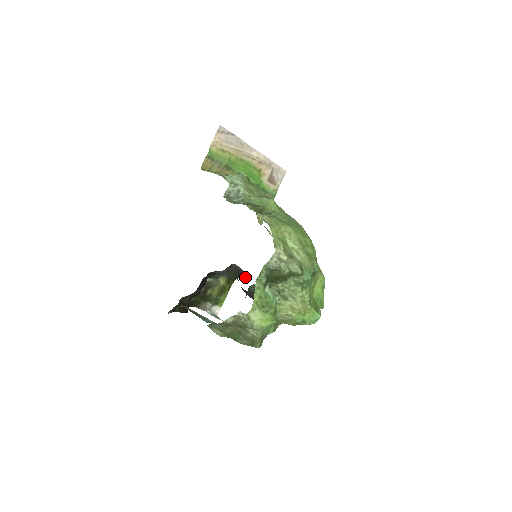
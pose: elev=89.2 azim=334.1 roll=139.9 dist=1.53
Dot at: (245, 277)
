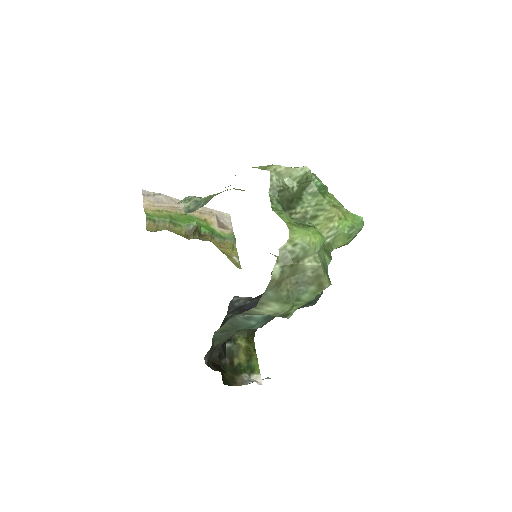
Dot at: occluded
